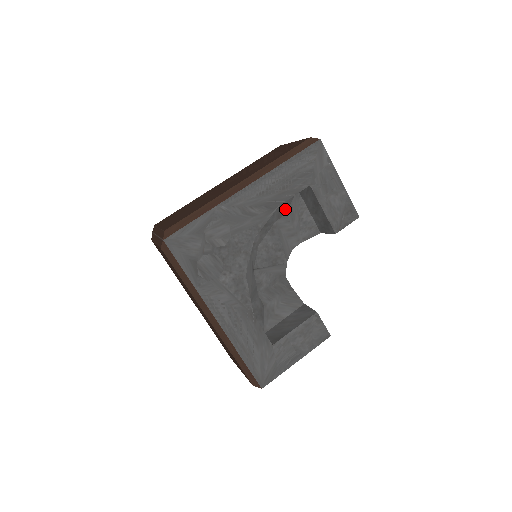
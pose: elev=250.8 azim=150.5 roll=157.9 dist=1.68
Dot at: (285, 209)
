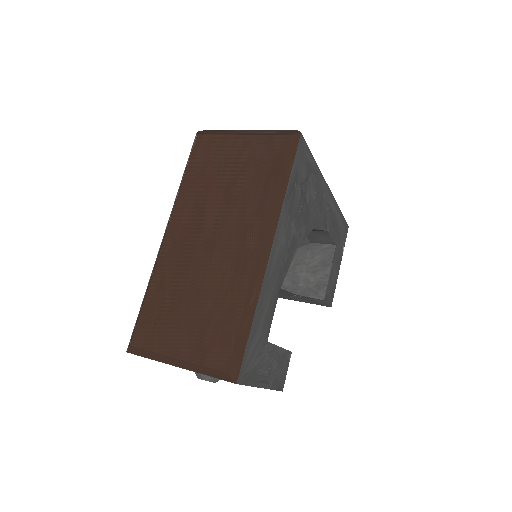
Dot at: occluded
